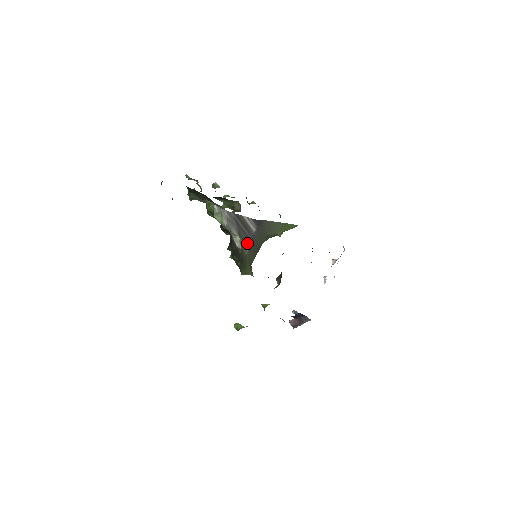
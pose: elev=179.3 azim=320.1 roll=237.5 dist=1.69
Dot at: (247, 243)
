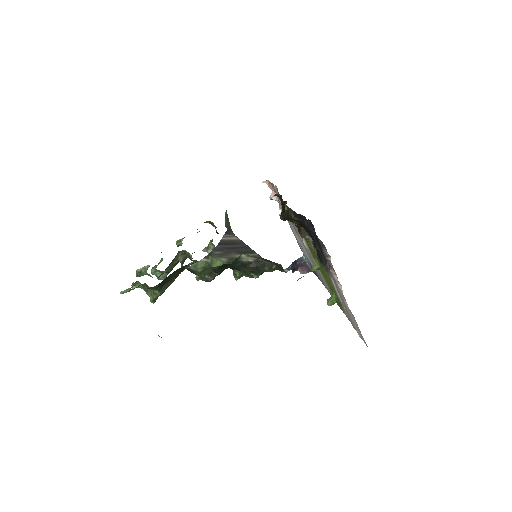
Dot at: (250, 251)
